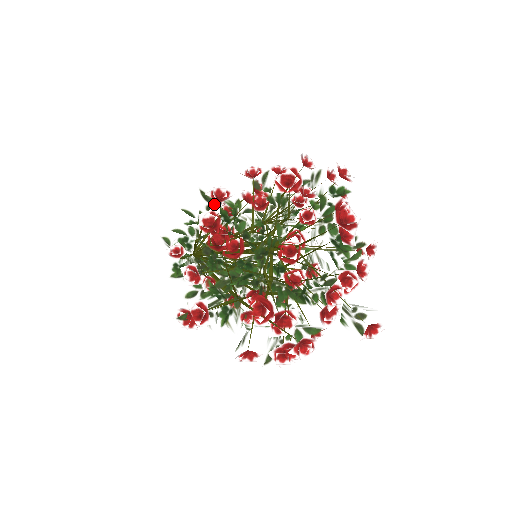
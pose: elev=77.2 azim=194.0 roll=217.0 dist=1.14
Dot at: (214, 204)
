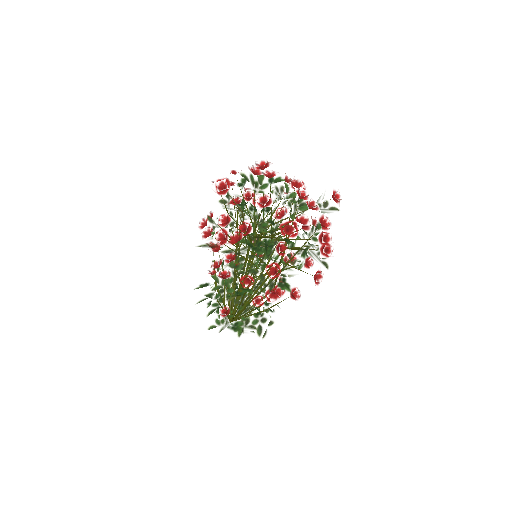
Dot at: (212, 235)
